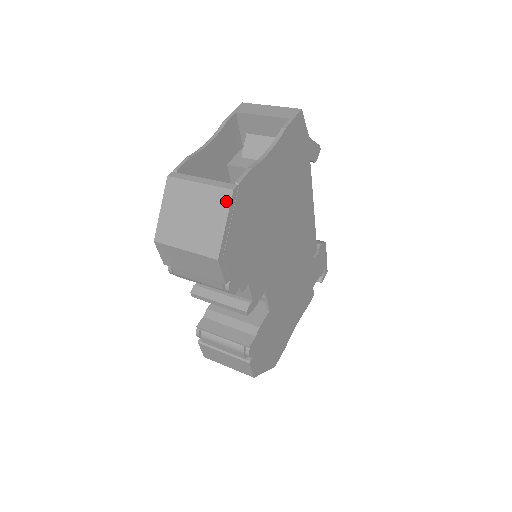
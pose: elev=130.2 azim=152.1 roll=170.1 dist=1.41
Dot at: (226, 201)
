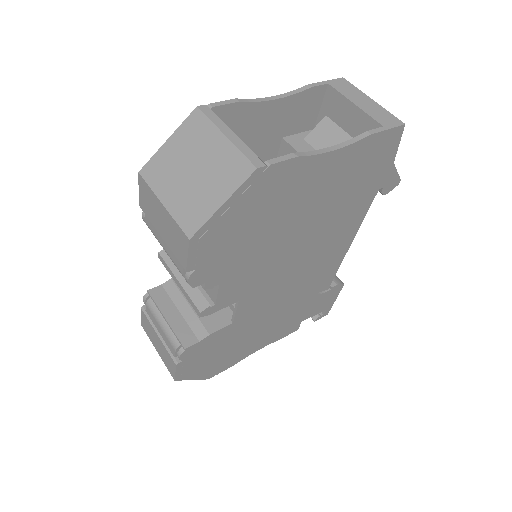
Dot at: (241, 176)
